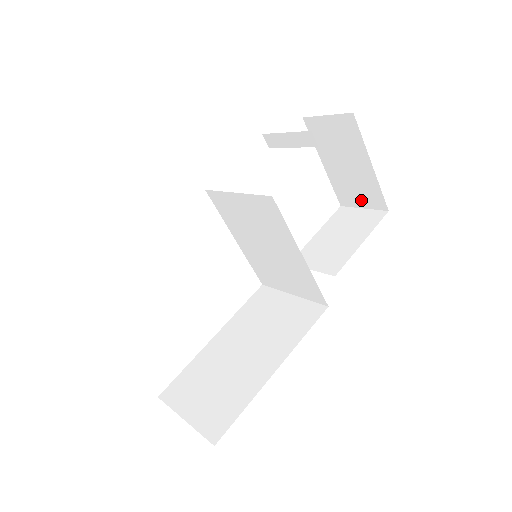
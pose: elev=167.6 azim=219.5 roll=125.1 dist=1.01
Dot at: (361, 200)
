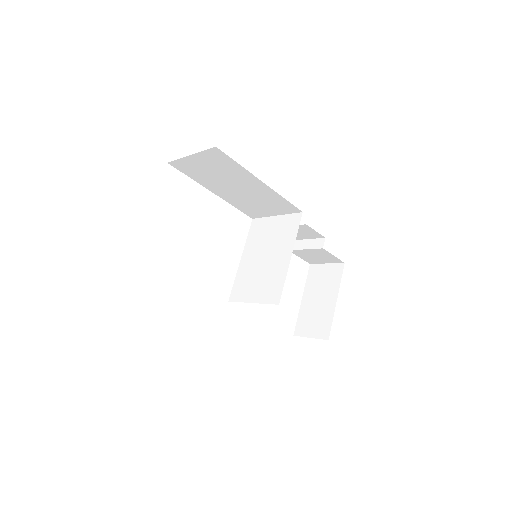
Dot at: (313, 330)
